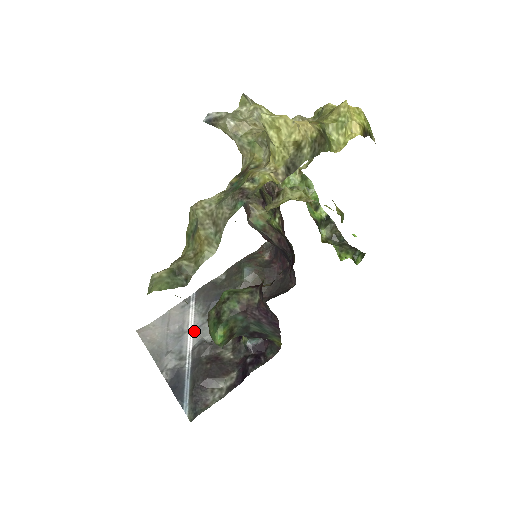
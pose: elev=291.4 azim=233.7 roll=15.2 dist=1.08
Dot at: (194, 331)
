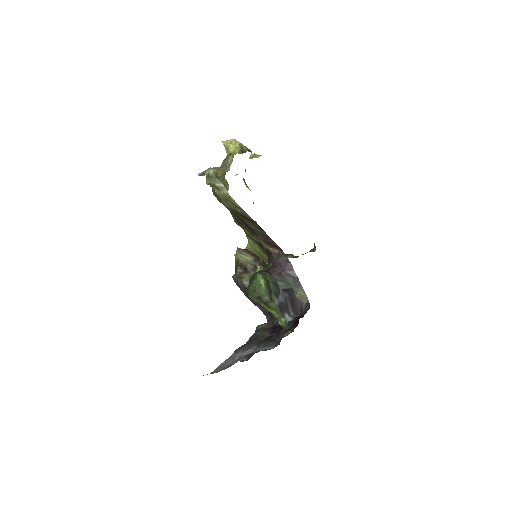
Dot at: (246, 351)
